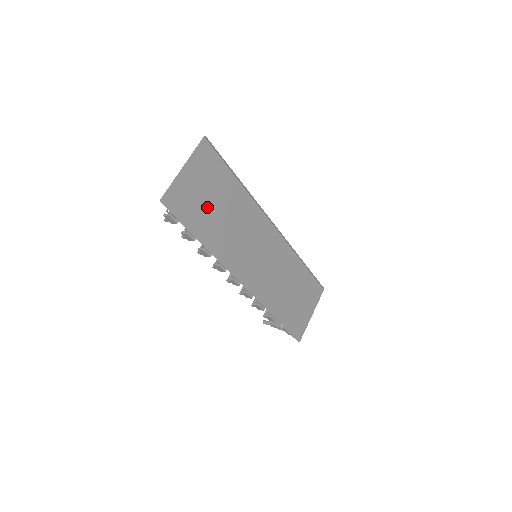
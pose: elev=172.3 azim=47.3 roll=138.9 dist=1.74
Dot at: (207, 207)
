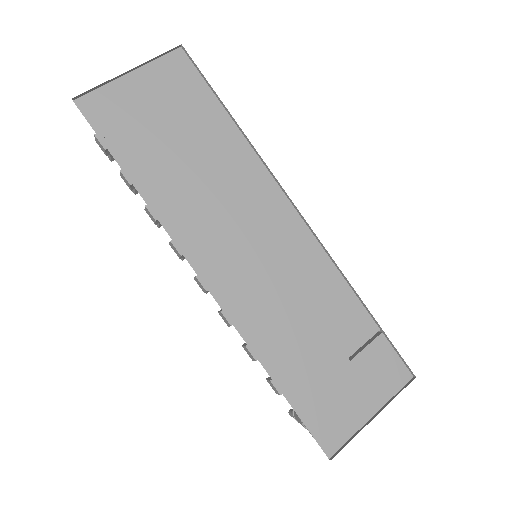
Dot at: (161, 138)
